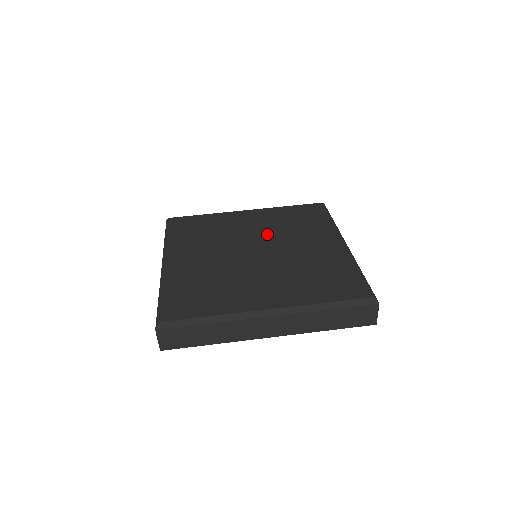
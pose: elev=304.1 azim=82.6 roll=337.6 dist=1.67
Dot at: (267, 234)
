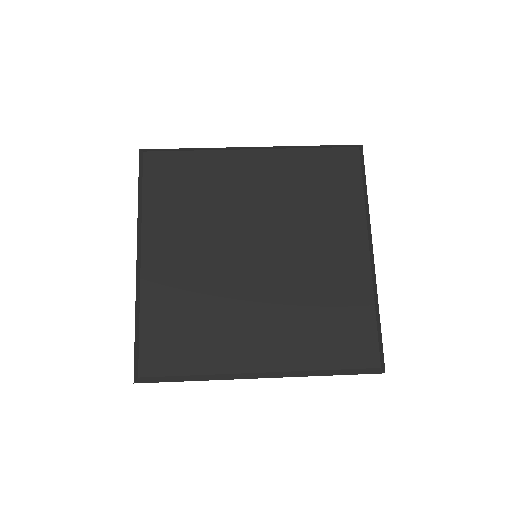
Dot at: (274, 217)
